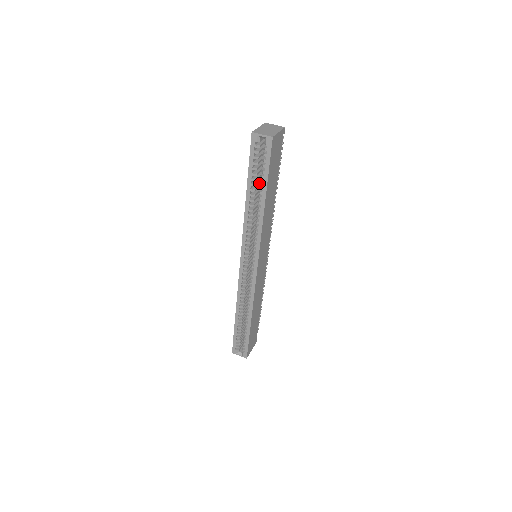
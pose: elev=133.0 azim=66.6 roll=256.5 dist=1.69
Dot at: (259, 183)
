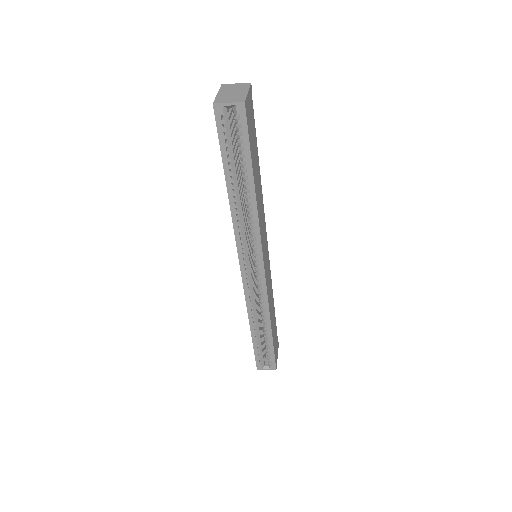
Dot at: occluded
